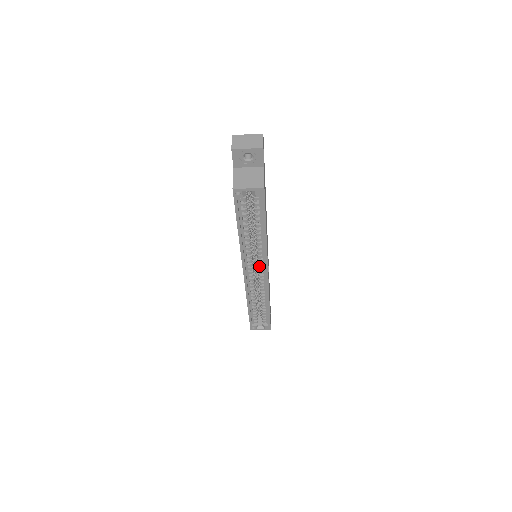
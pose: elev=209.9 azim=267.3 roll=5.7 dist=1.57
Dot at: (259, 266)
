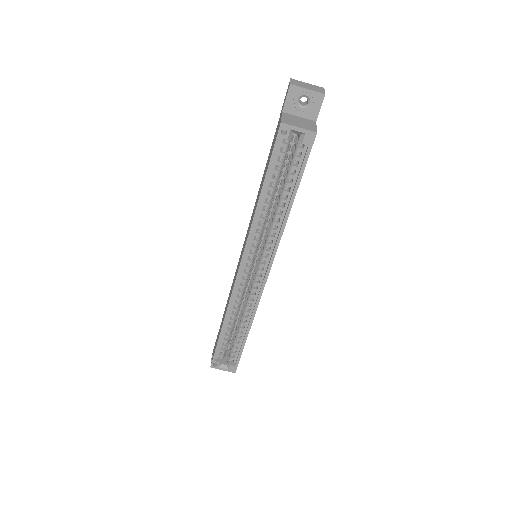
Dot at: (261, 261)
